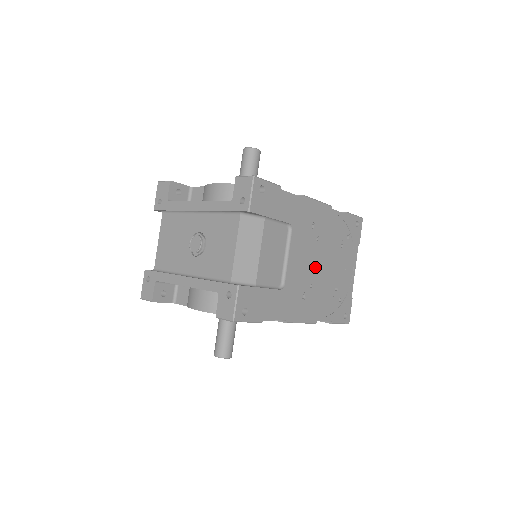
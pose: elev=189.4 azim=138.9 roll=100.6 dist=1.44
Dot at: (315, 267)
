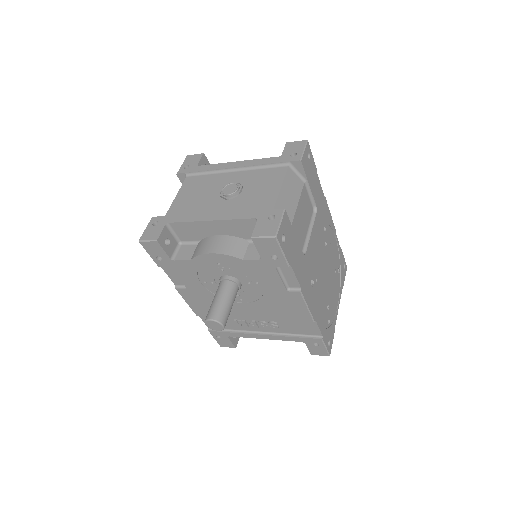
Dot at: (321, 267)
